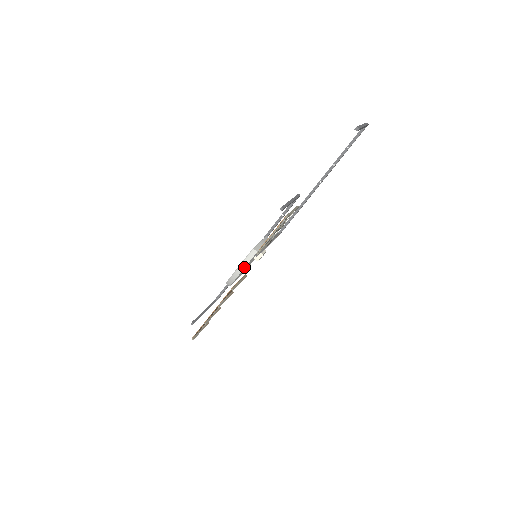
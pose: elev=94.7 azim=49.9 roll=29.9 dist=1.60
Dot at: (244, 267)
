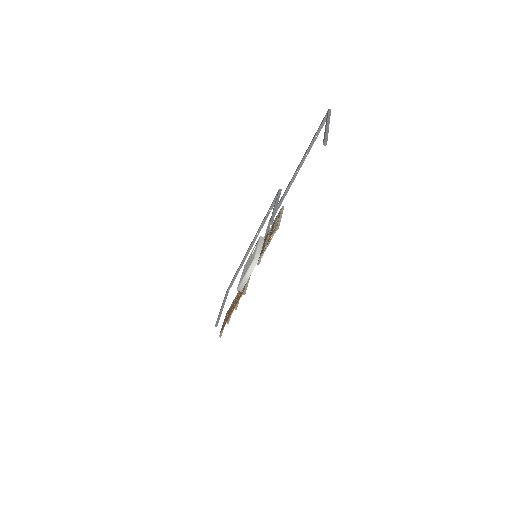
Dot at: occluded
